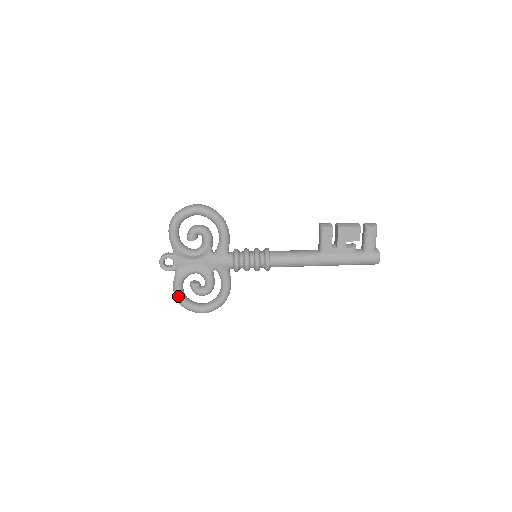
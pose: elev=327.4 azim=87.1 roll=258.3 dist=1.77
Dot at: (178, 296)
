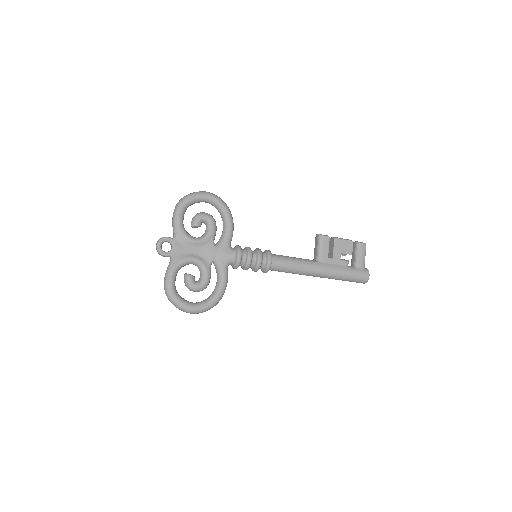
Dot at: (170, 286)
